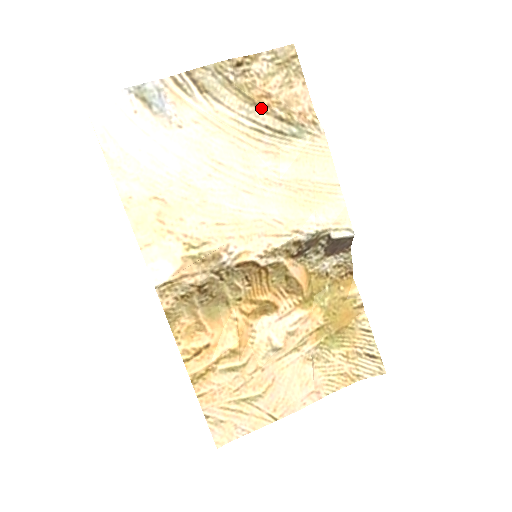
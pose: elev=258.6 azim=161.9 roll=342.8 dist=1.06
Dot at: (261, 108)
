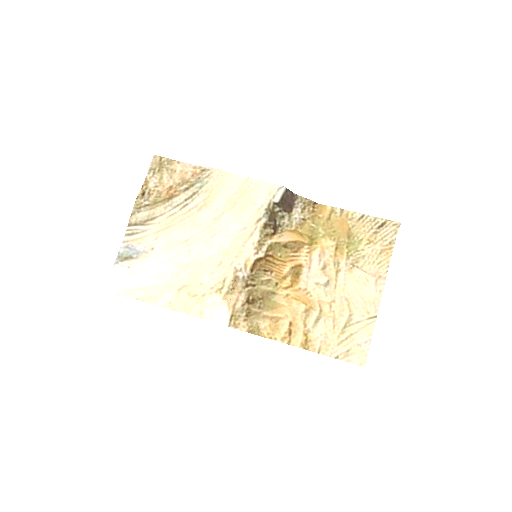
Dot at: (173, 197)
